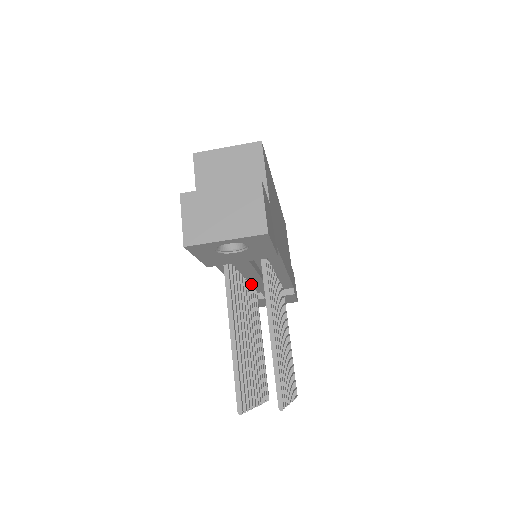
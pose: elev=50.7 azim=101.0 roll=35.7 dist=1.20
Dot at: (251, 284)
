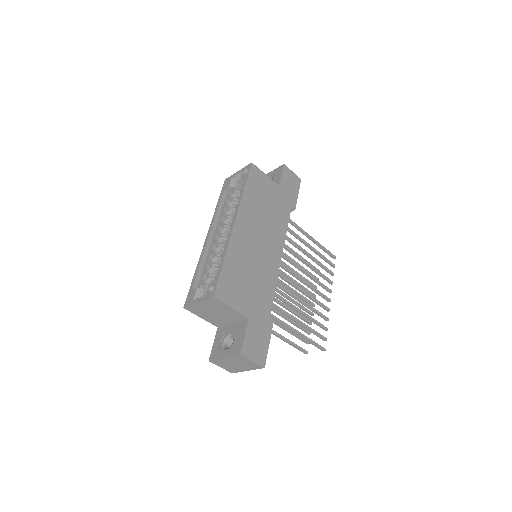
Dot at: occluded
